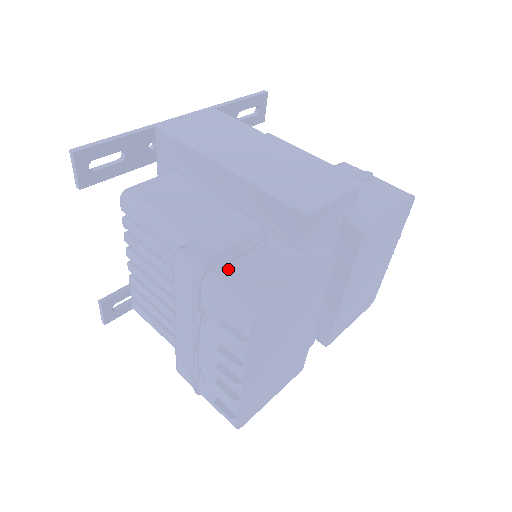
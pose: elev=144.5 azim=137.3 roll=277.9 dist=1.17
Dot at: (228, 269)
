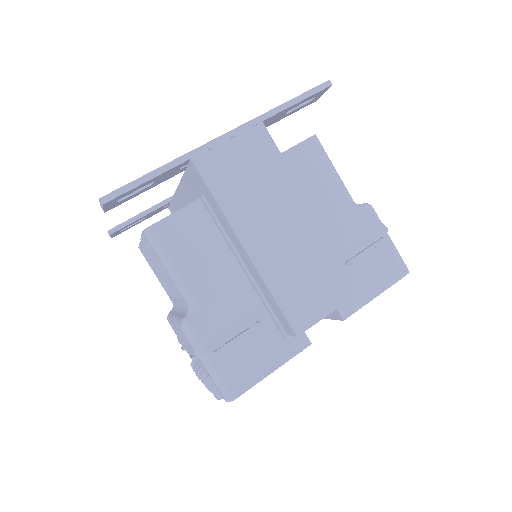
Dot at: (222, 353)
